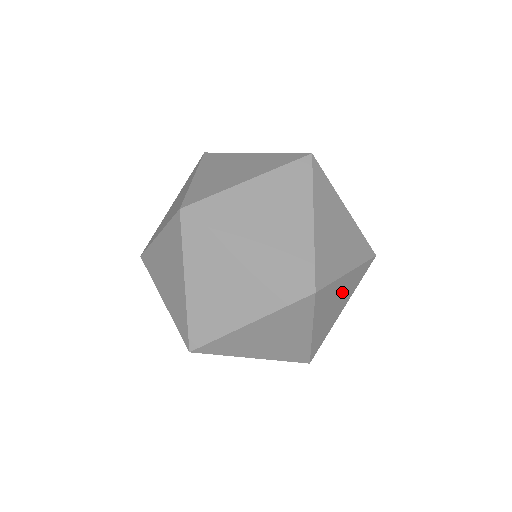
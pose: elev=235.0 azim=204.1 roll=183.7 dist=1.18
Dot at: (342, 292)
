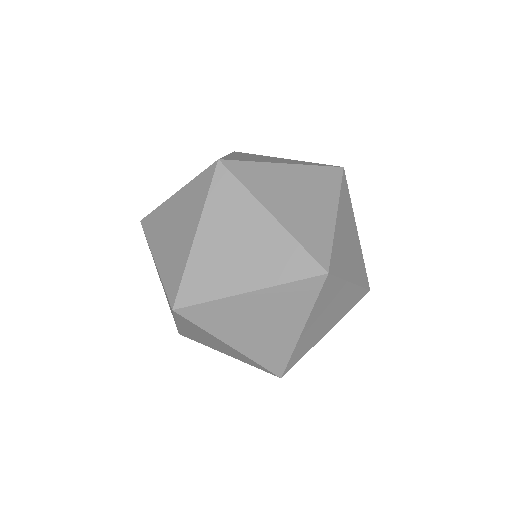
Dot at: (299, 186)
